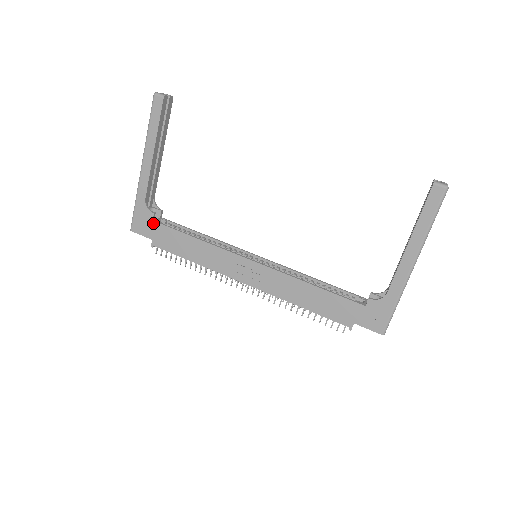
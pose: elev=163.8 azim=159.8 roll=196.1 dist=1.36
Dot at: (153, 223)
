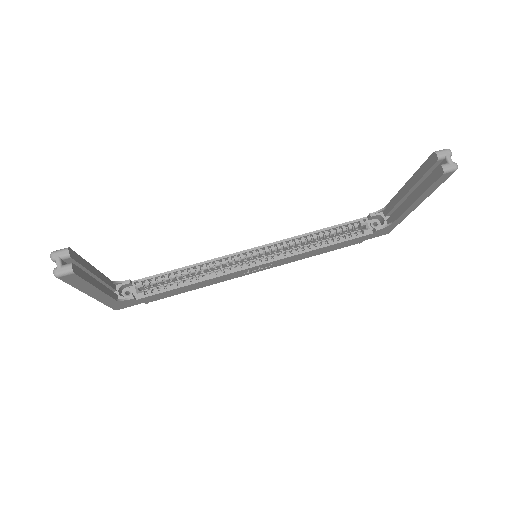
Dot at: (138, 300)
